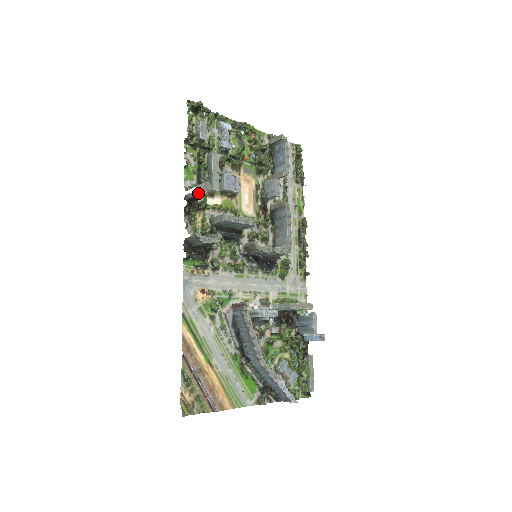
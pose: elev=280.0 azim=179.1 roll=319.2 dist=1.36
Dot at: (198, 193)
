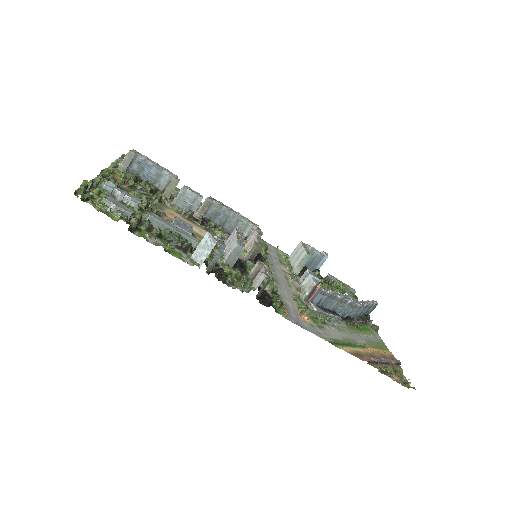
Dot at: (224, 248)
